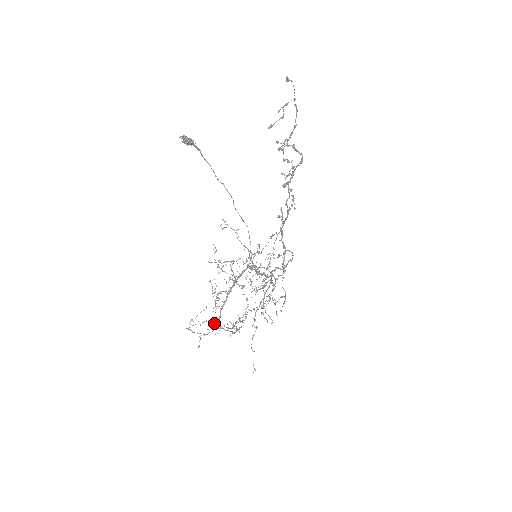
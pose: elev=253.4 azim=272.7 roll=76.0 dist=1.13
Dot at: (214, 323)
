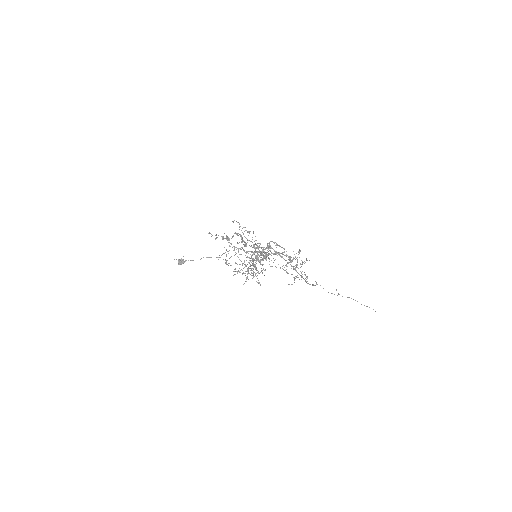
Dot at: (248, 262)
